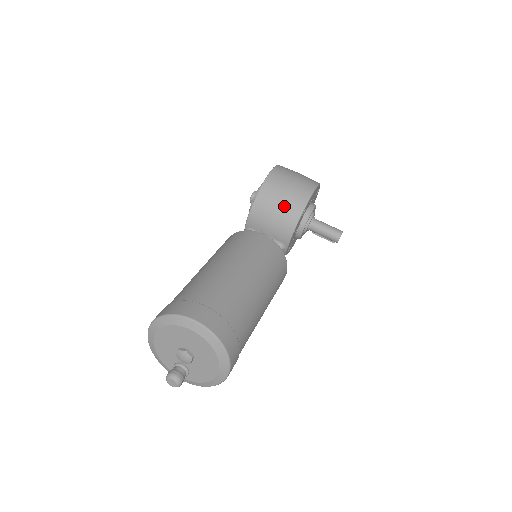
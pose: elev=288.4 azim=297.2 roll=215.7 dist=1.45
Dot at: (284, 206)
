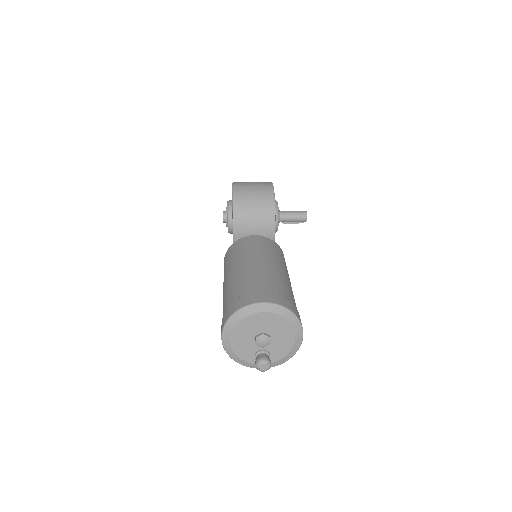
Dot at: (259, 207)
